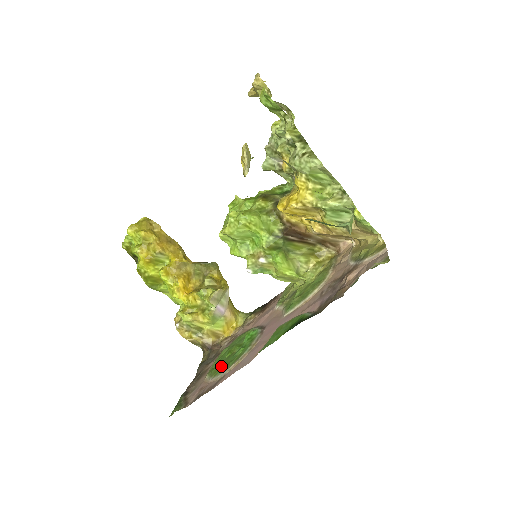
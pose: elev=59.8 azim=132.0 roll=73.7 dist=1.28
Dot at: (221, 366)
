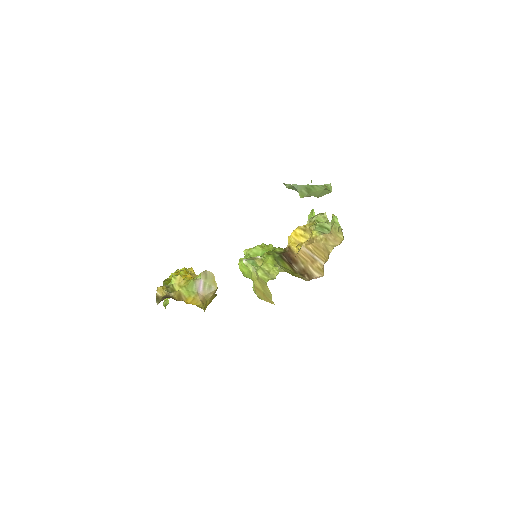
Dot at: occluded
